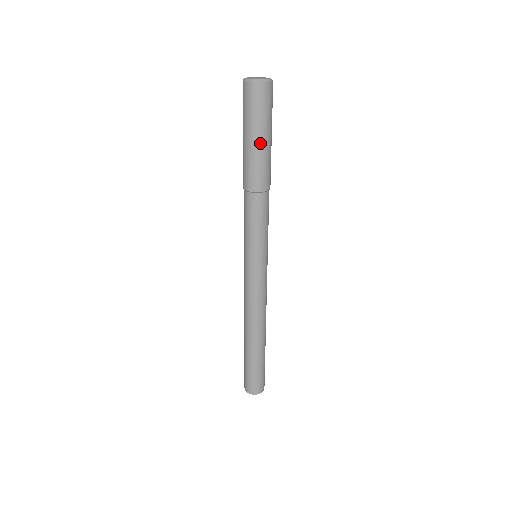
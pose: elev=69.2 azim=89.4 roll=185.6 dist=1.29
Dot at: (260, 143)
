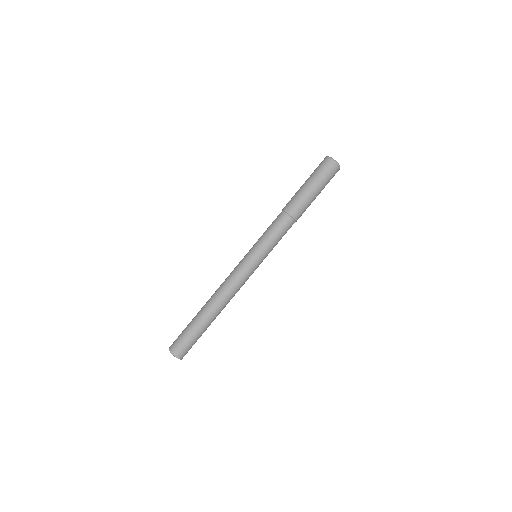
Dot at: (311, 189)
